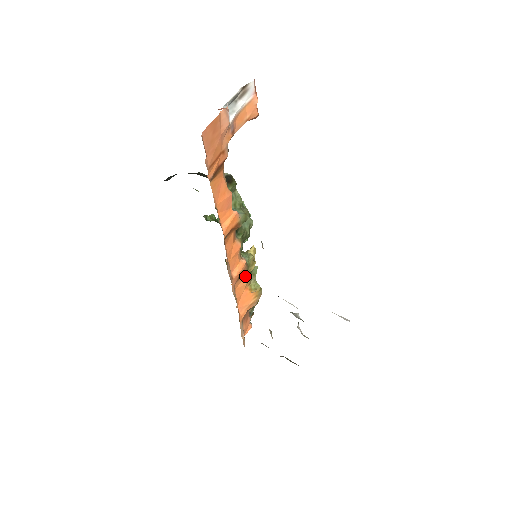
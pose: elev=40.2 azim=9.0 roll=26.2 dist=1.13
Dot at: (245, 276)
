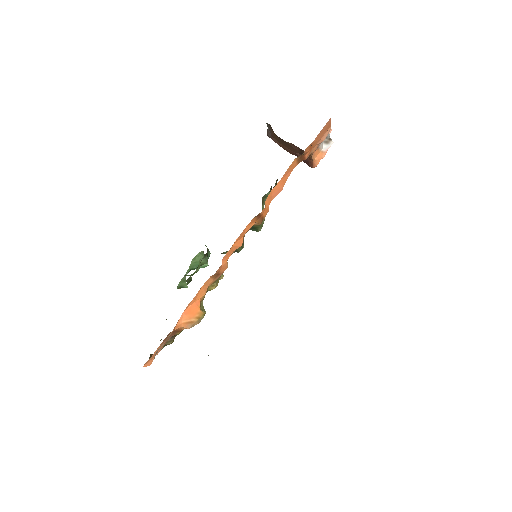
Dot at: (208, 287)
